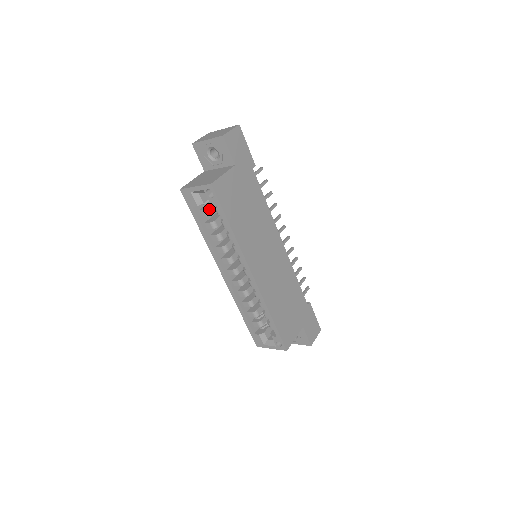
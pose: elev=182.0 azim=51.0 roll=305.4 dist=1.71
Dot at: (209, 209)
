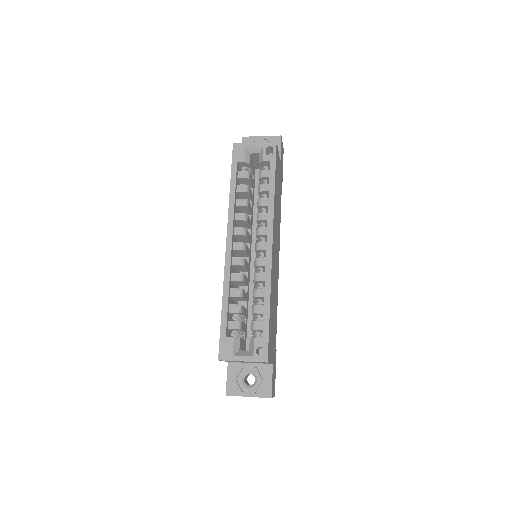
Dot at: (250, 173)
